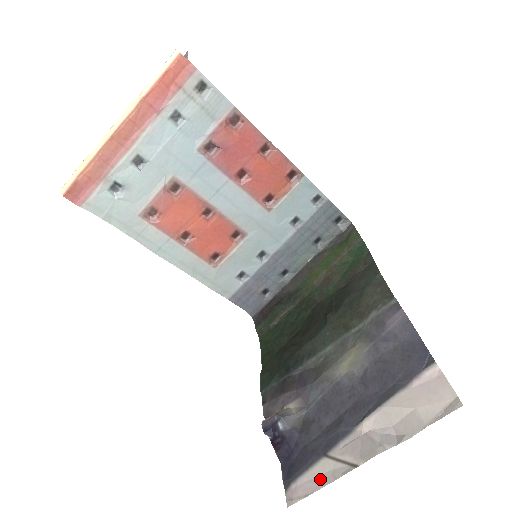
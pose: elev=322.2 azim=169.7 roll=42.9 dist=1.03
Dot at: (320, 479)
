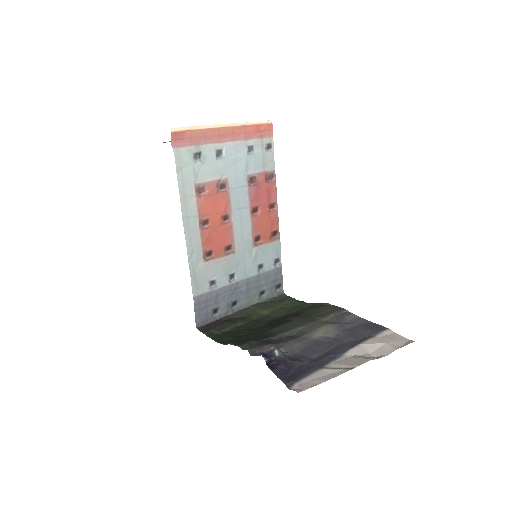
Dot at: (323, 377)
